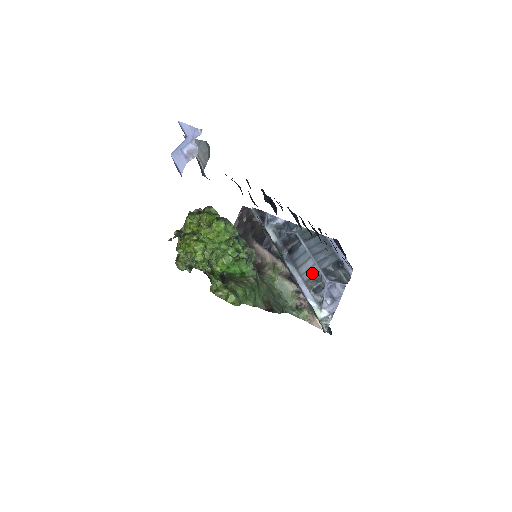
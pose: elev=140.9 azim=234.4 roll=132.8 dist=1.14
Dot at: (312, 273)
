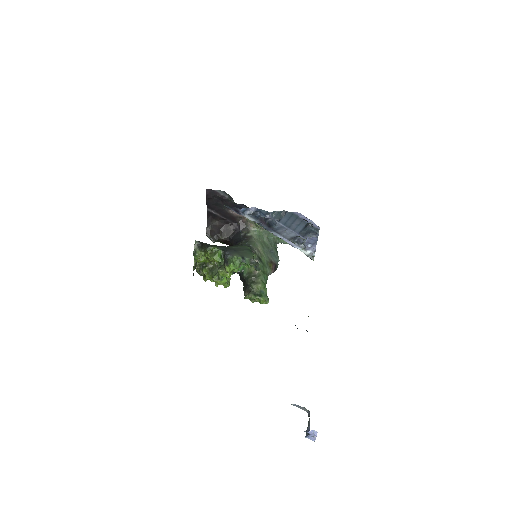
Dot at: (292, 236)
